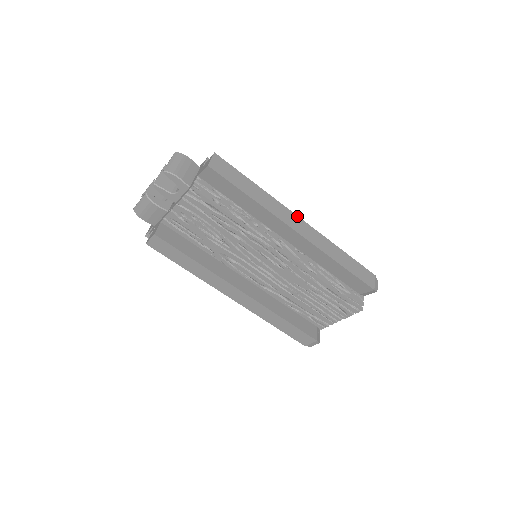
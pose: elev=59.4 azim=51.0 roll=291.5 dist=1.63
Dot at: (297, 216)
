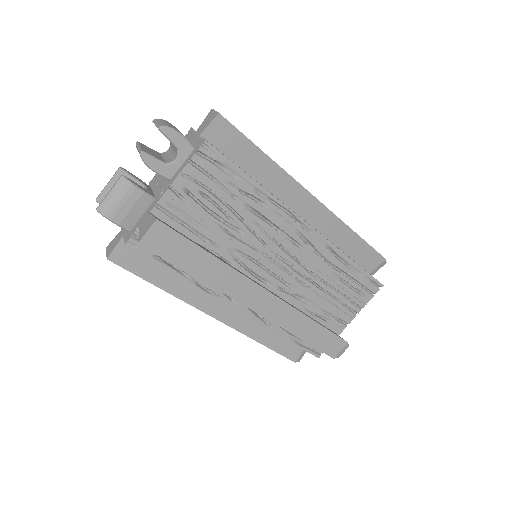
Dot at: occluded
